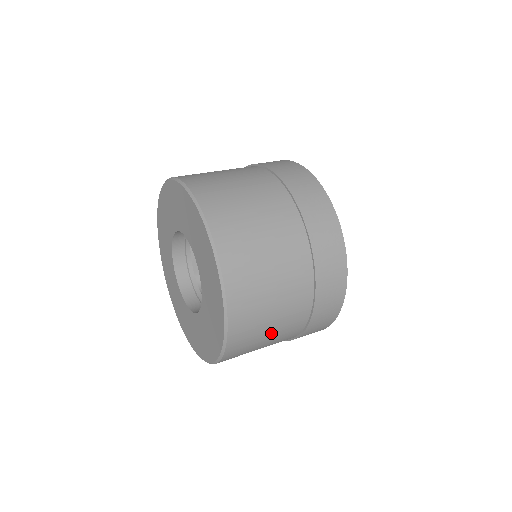
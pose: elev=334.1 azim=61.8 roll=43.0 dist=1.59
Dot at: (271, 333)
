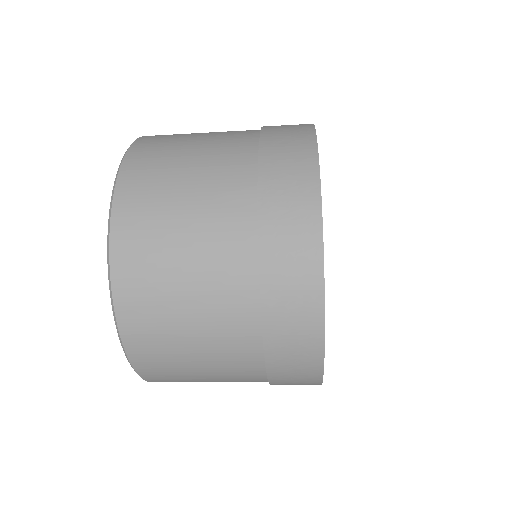
Dot at: (197, 147)
